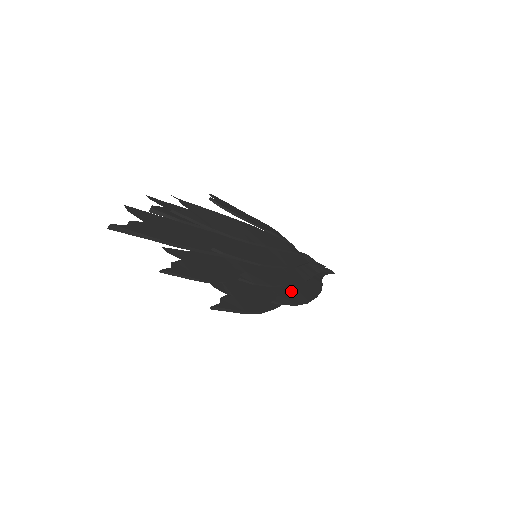
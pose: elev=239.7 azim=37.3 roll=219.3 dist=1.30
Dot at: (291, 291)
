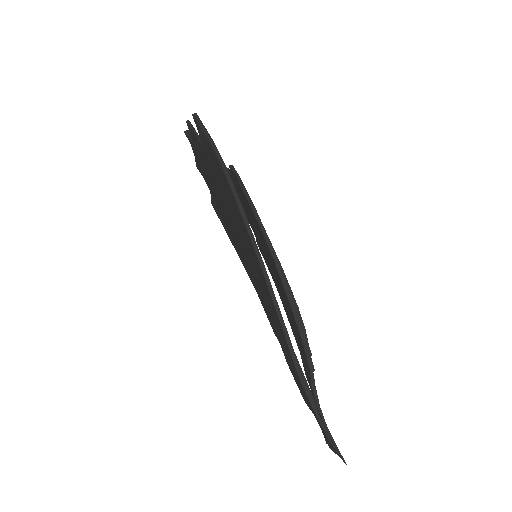
Dot at: occluded
